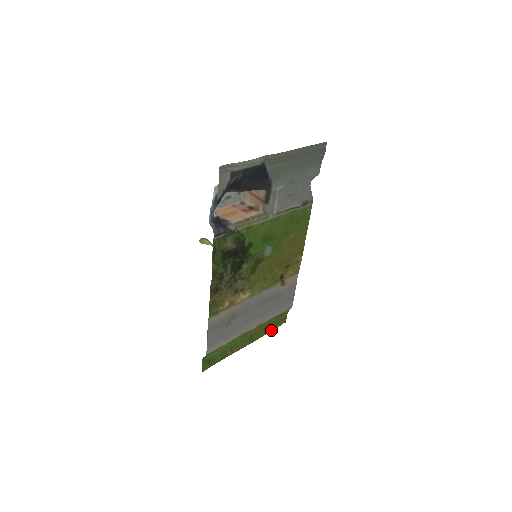
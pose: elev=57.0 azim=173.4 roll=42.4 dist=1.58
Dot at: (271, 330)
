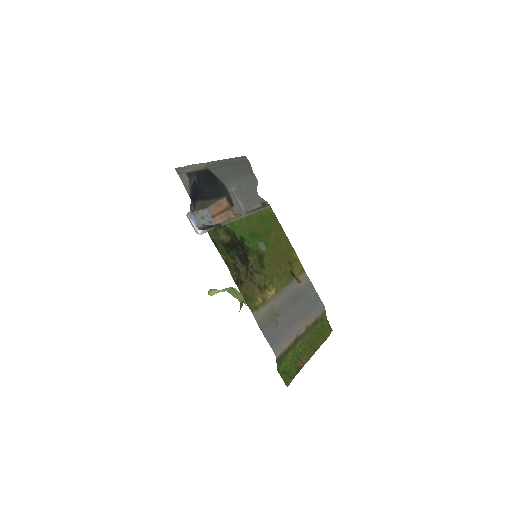
Dot at: (325, 339)
